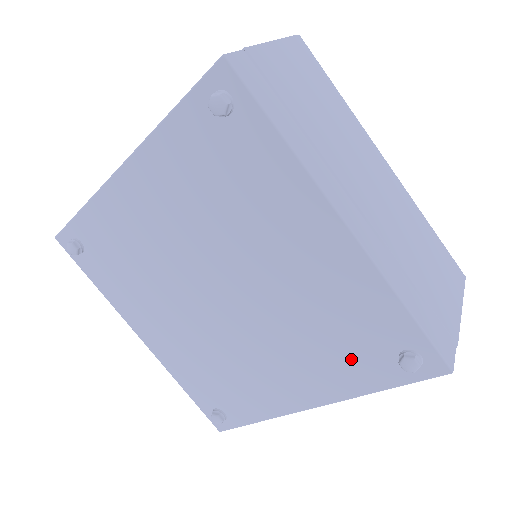
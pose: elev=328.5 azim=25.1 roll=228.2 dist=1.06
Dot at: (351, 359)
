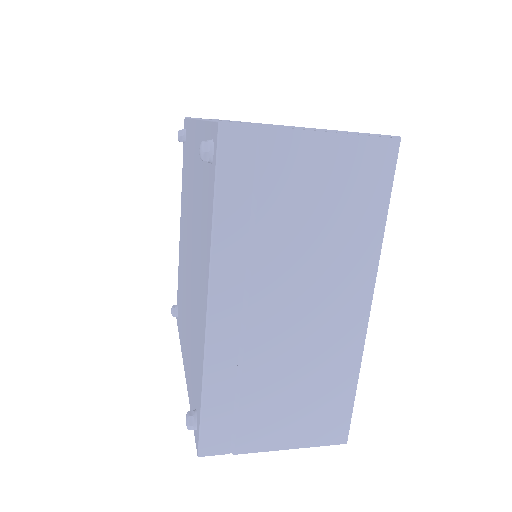
Dot at: (206, 208)
